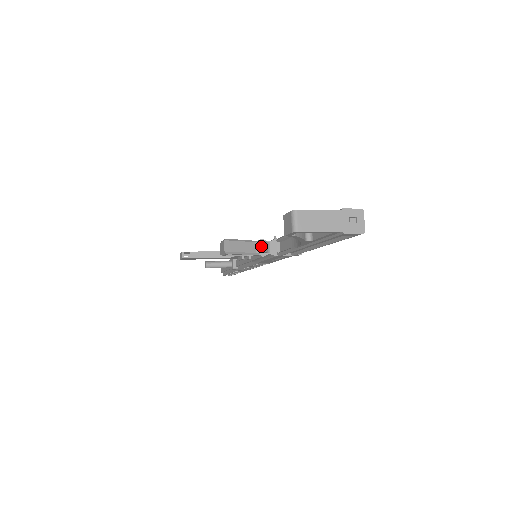
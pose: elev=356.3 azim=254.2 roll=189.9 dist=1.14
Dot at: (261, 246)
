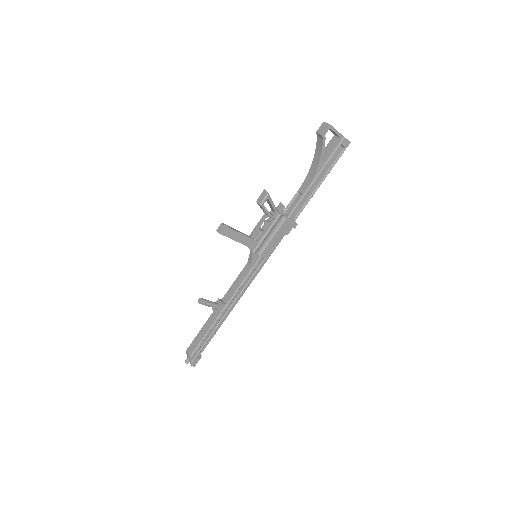
Dot at: (279, 207)
